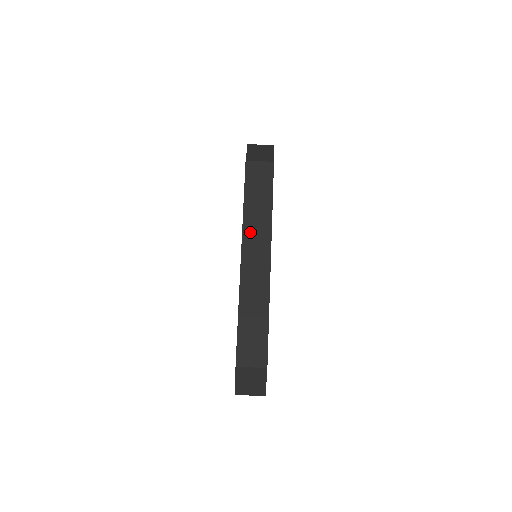
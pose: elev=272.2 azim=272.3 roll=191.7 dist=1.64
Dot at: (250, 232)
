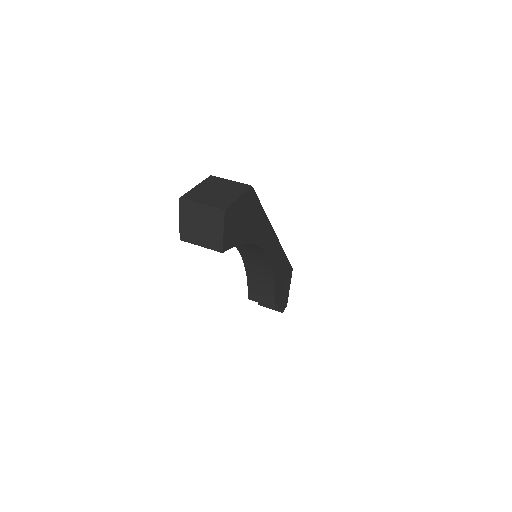
Dot at: occluded
